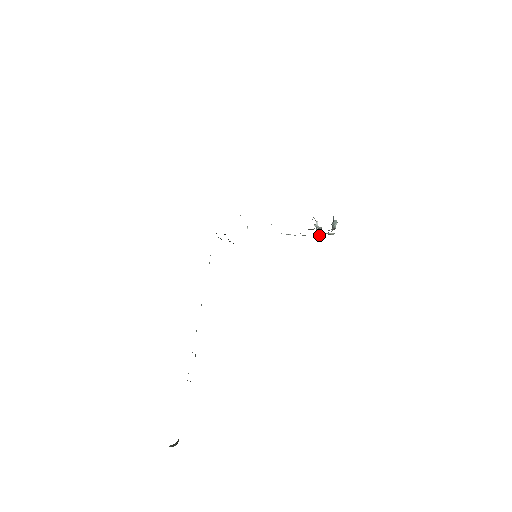
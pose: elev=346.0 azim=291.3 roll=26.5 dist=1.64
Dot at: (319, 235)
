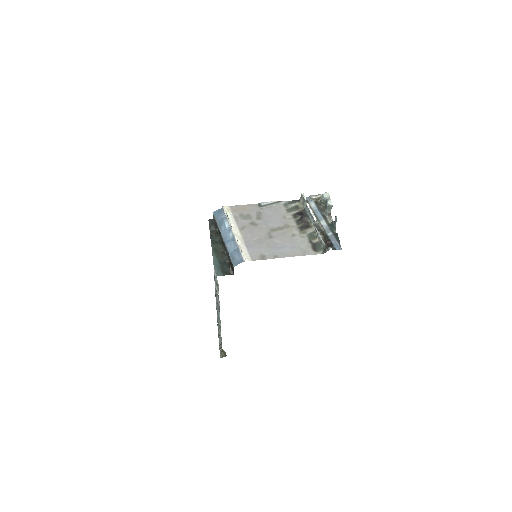
Dot at: occluded
